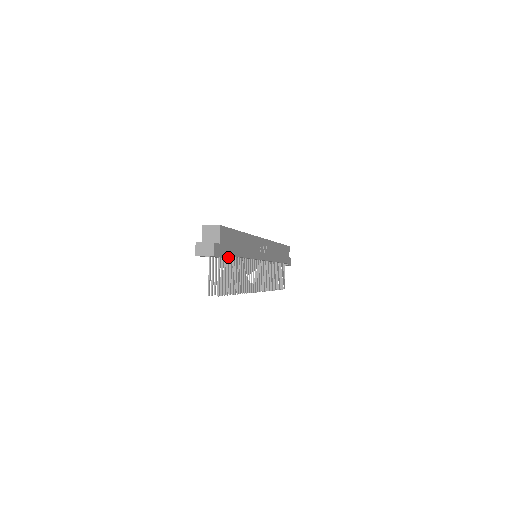
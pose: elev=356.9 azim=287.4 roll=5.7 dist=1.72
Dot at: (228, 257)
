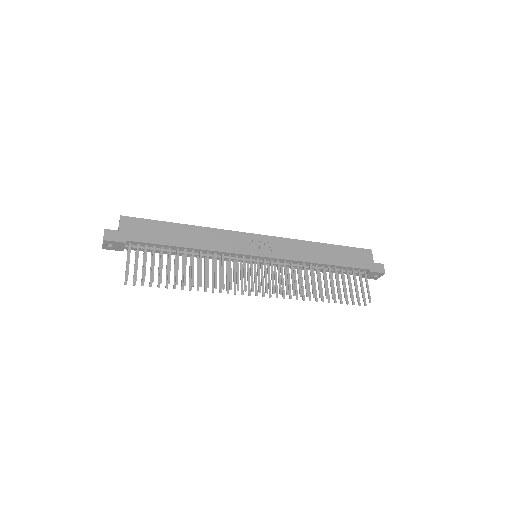
Dot at: (153, 247)
